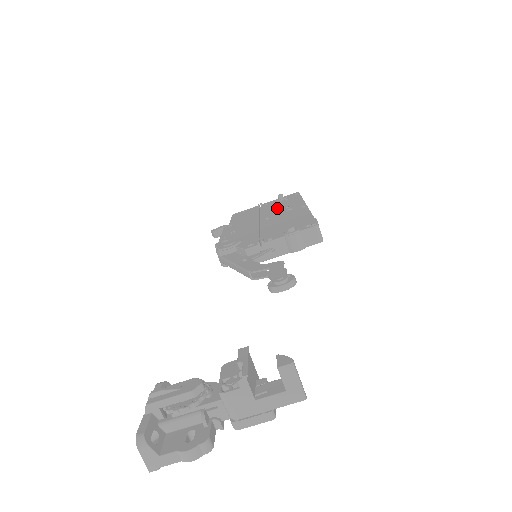
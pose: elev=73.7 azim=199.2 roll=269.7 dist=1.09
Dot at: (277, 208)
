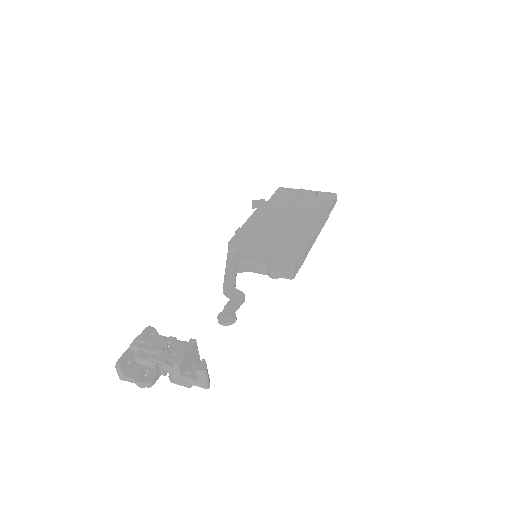
Dot at: (303, 210)
